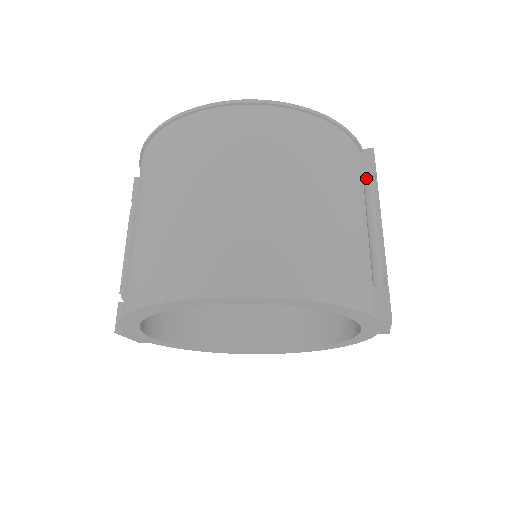
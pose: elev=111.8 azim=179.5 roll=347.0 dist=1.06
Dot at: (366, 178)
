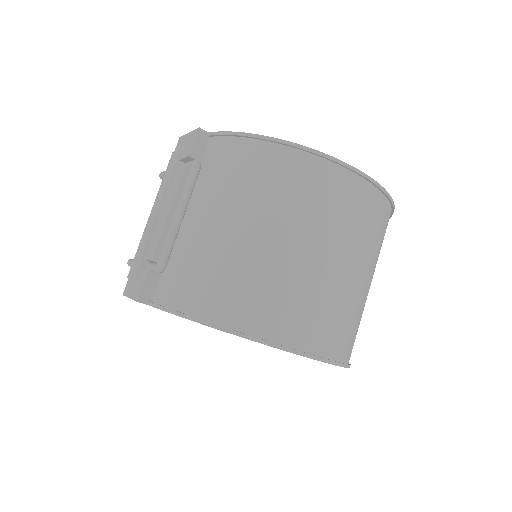
Dot at: occluded
